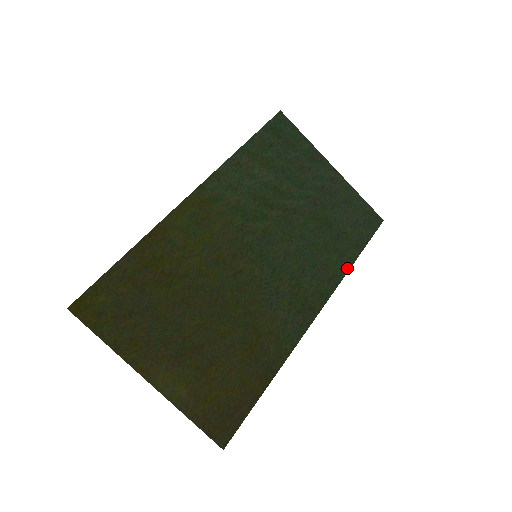
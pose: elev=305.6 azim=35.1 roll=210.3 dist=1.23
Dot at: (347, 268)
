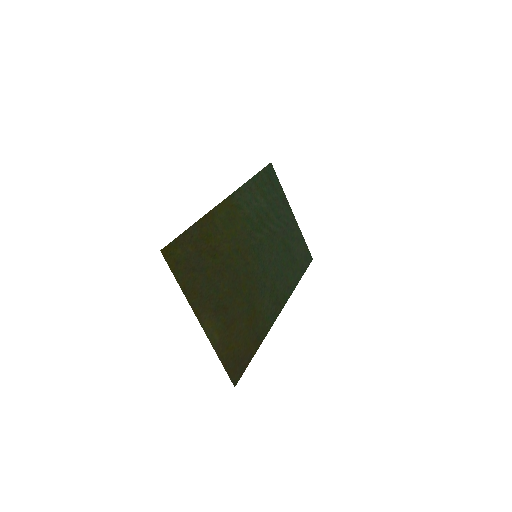
Dot at: (296, 283)
